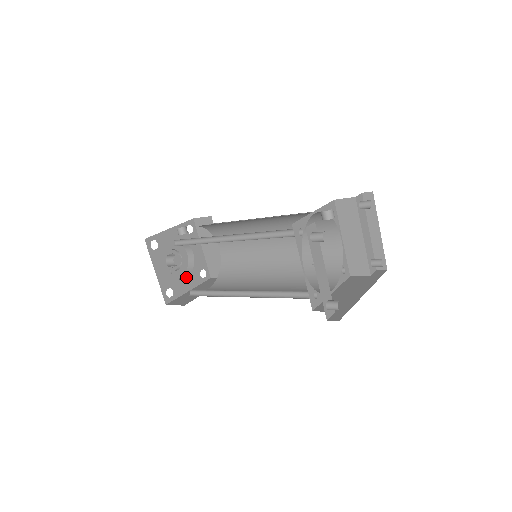
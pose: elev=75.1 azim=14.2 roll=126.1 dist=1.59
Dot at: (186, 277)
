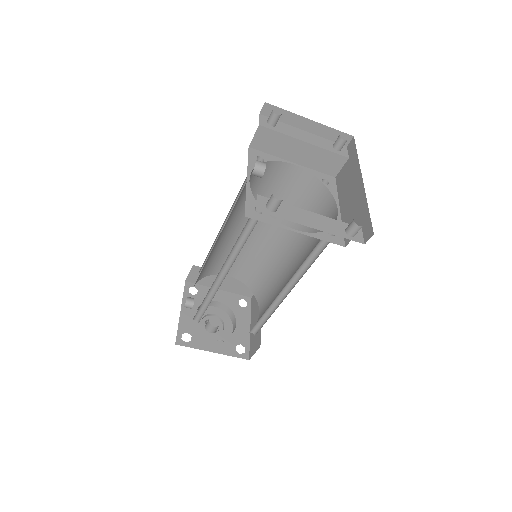
Dot at: (236, 323)
